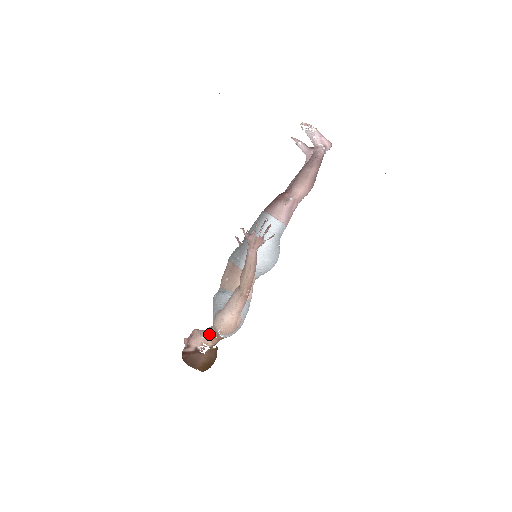
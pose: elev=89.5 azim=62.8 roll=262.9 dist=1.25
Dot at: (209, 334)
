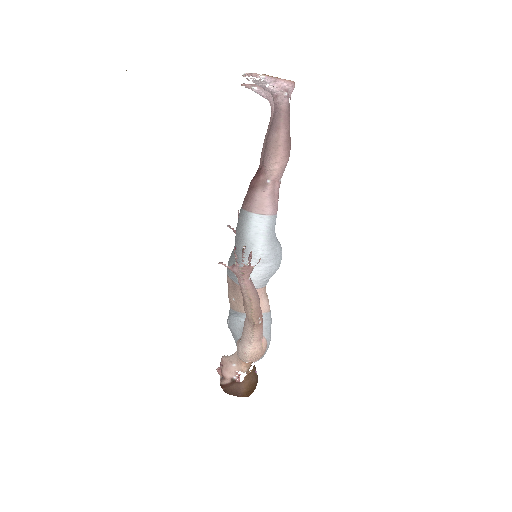
Dot at: (239, 360)
